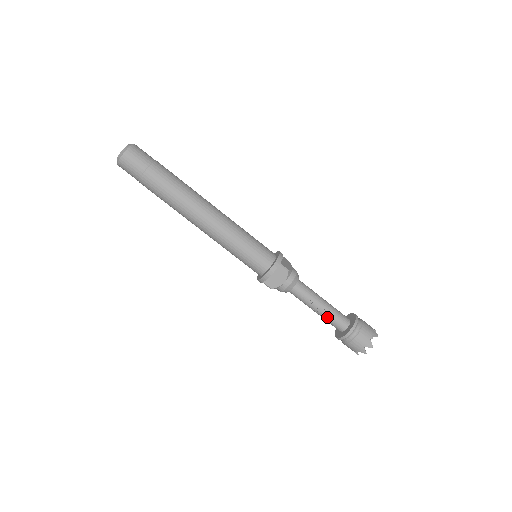
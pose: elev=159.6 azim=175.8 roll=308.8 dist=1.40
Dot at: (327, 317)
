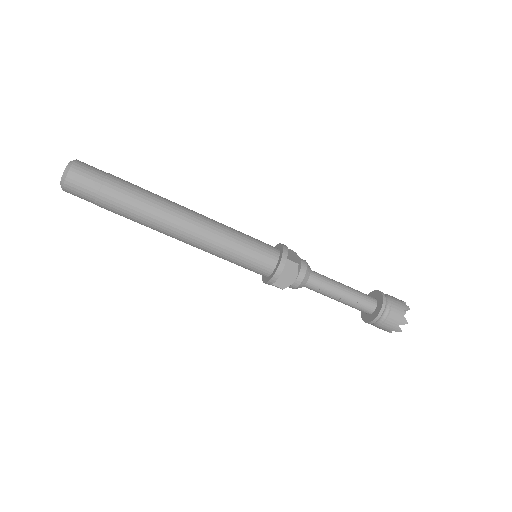
Dot at: (351, 303)
